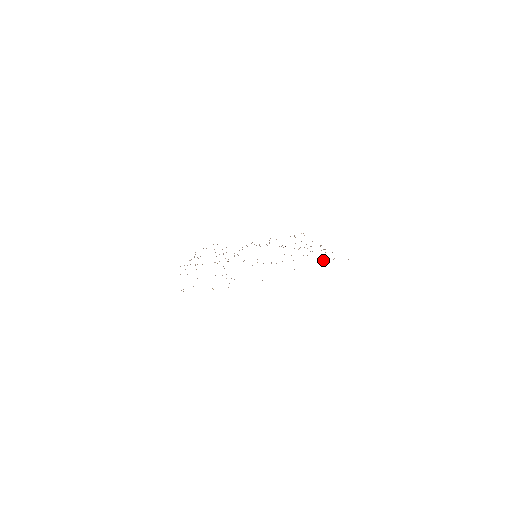
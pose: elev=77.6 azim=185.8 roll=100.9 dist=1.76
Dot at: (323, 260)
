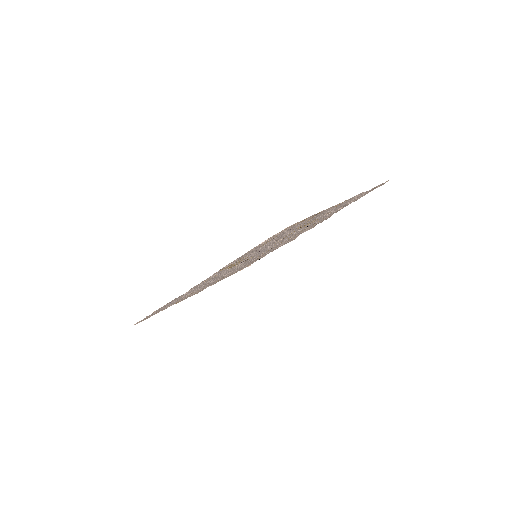
Dot at: occluded
